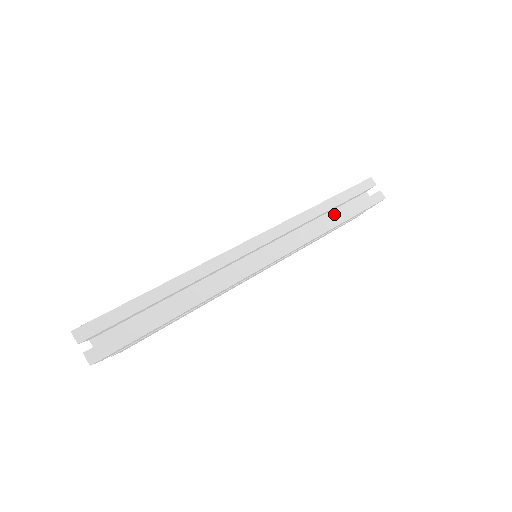
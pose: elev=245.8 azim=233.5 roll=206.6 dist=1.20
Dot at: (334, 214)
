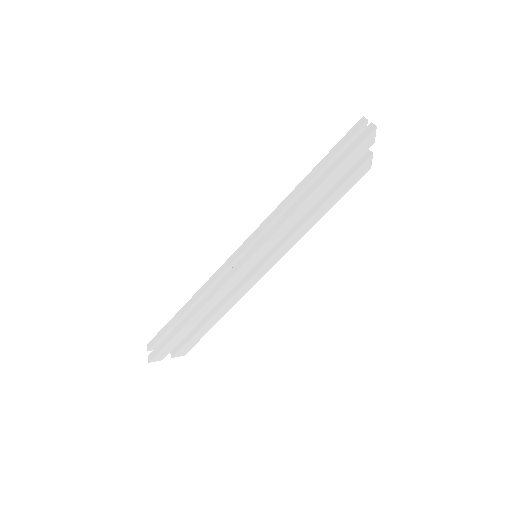
Dot at: occluded
